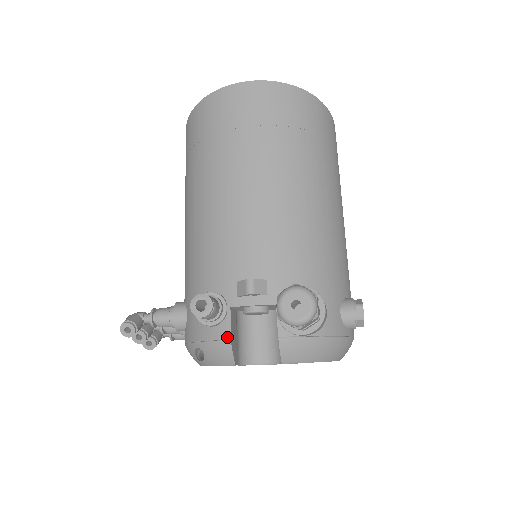
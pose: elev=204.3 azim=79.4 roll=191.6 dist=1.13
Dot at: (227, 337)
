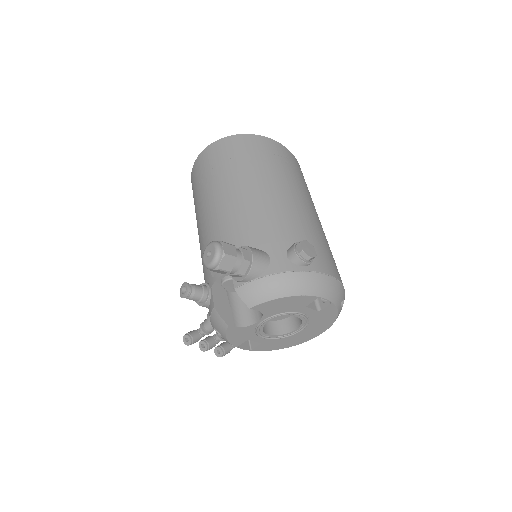
Dot at: (213, 307)
